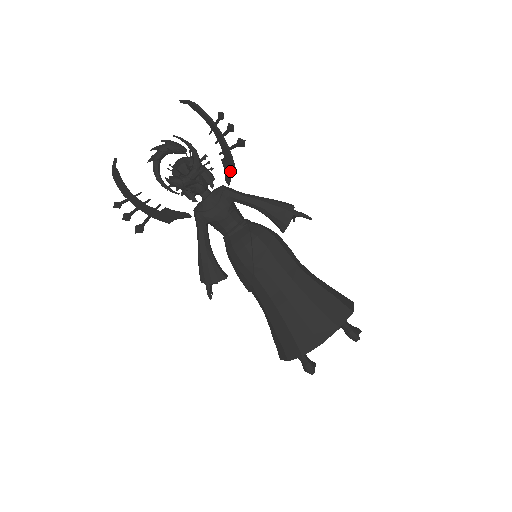
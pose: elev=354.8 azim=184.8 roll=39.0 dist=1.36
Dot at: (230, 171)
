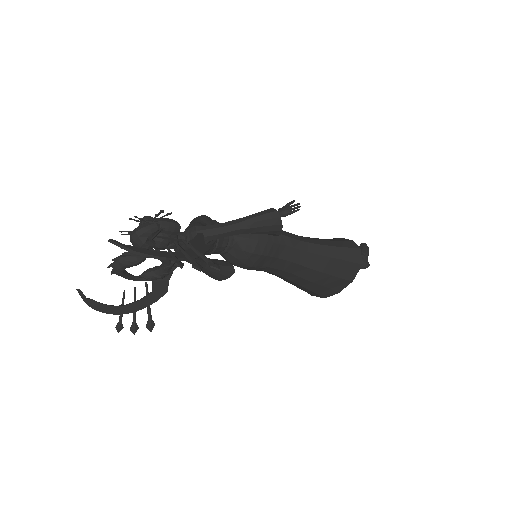
Dot at: (203, 246)
